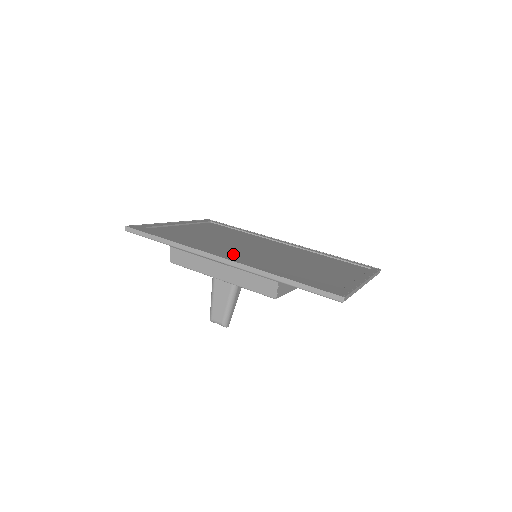
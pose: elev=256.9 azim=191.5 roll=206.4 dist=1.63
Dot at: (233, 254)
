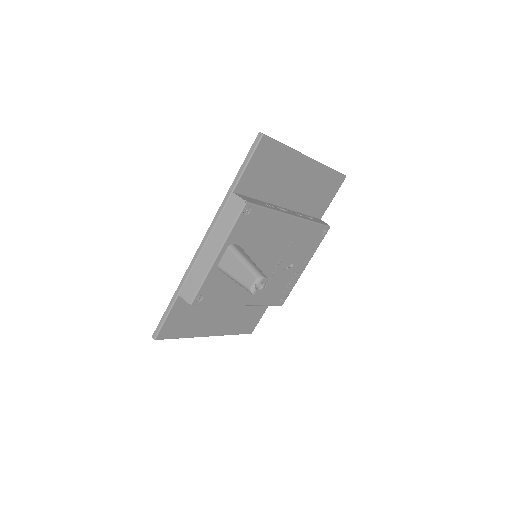
Dot at: occluded
